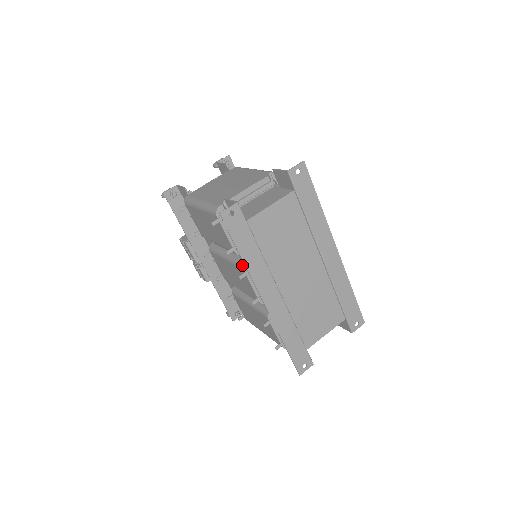
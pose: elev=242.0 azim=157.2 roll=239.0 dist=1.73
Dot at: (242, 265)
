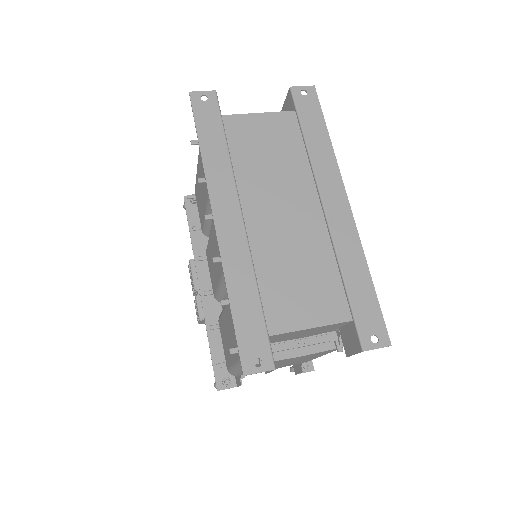
Dot at: occluded
